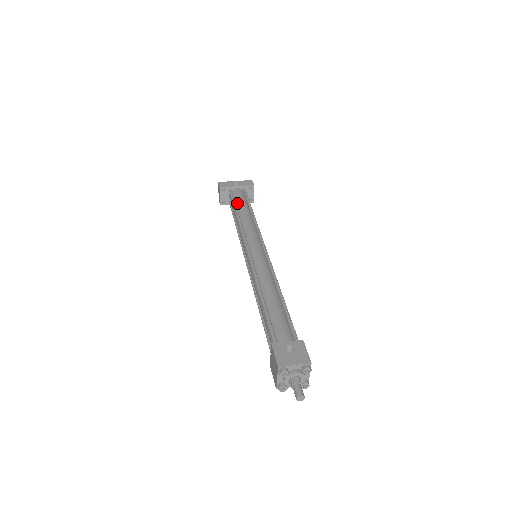
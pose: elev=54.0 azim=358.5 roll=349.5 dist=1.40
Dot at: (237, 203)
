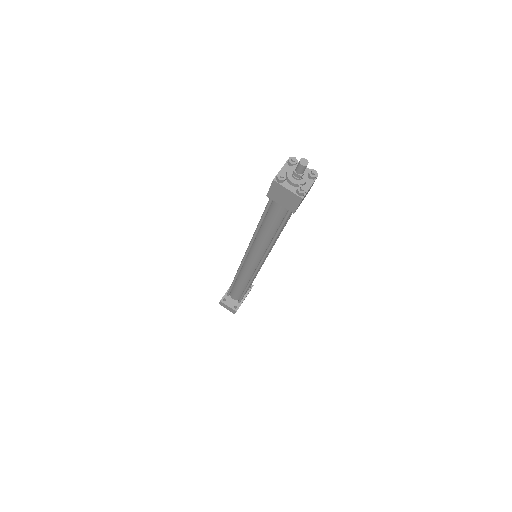
Dot at: occluded
